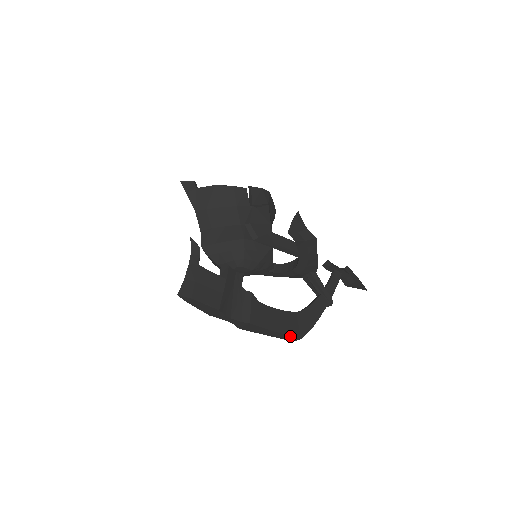
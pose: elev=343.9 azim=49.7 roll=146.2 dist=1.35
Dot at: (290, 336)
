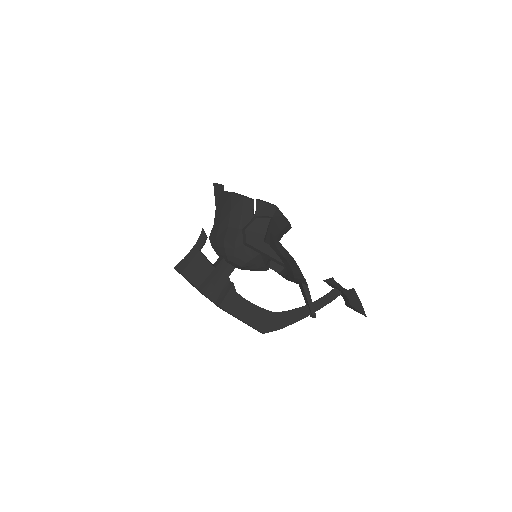
Dot at: (254, 328)
